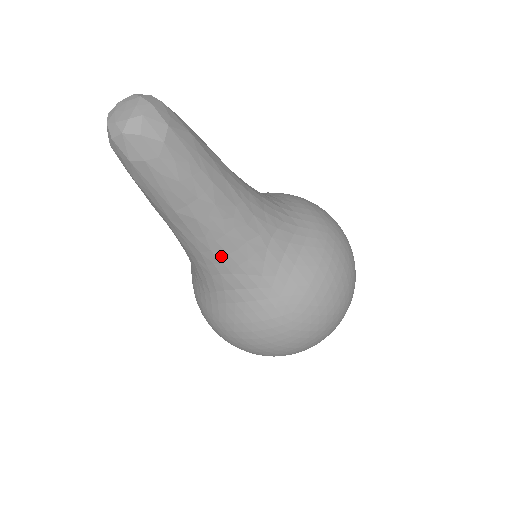
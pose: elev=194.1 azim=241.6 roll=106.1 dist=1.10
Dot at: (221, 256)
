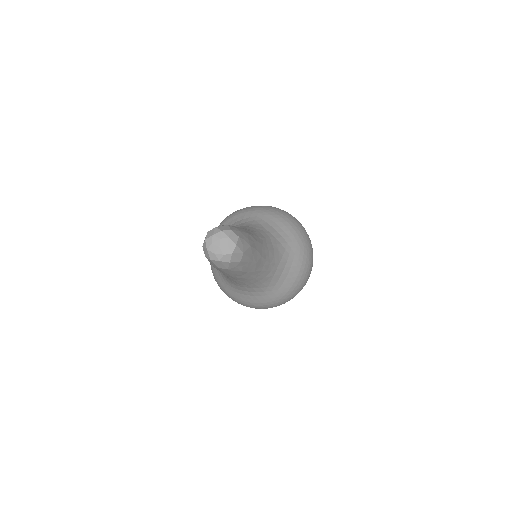
Dot at: (249, 284)
